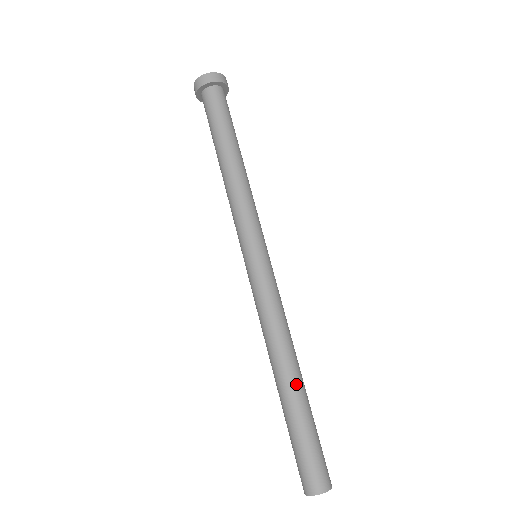
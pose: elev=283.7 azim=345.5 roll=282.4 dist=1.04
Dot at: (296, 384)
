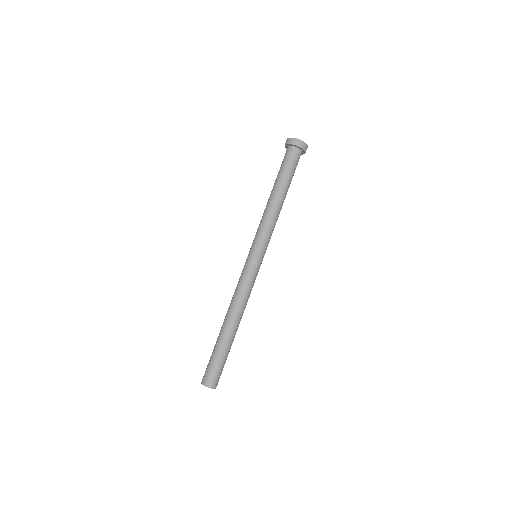
Dot at: (224, 329)
